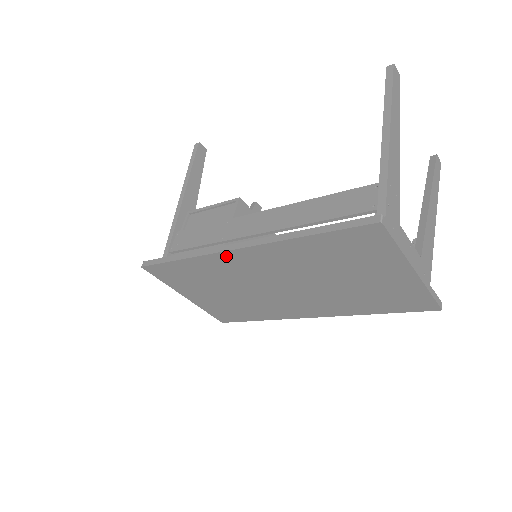
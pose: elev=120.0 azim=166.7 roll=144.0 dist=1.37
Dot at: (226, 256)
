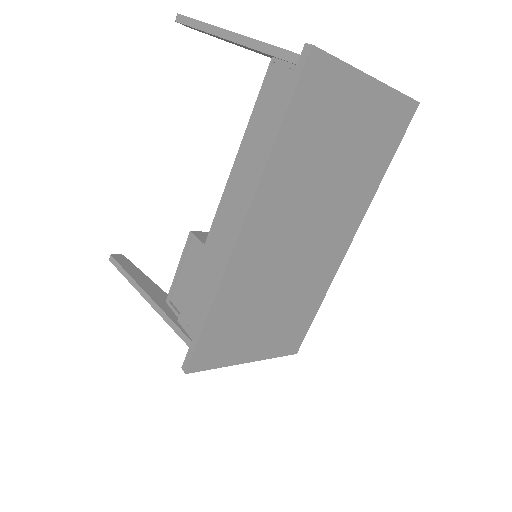
Dot at: (238, 255)
